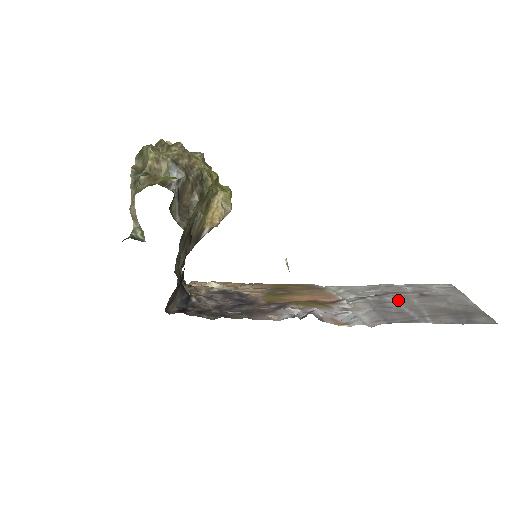
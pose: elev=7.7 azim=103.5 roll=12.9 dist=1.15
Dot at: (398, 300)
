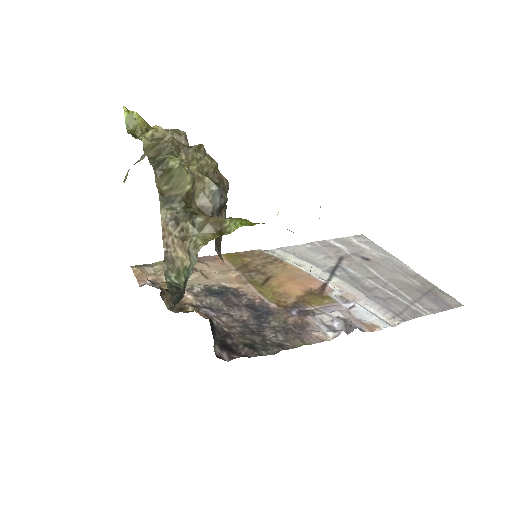
Dot at: (362, 274)
